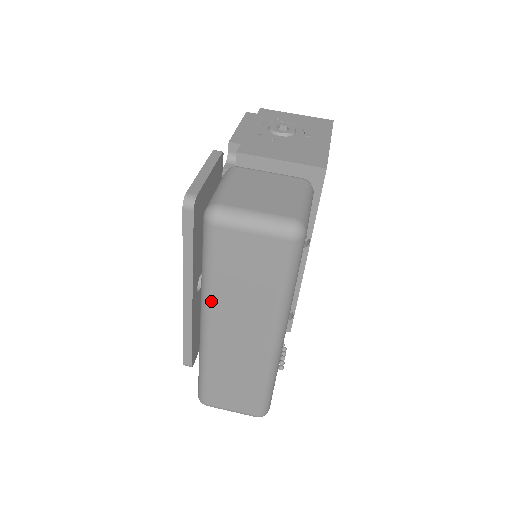
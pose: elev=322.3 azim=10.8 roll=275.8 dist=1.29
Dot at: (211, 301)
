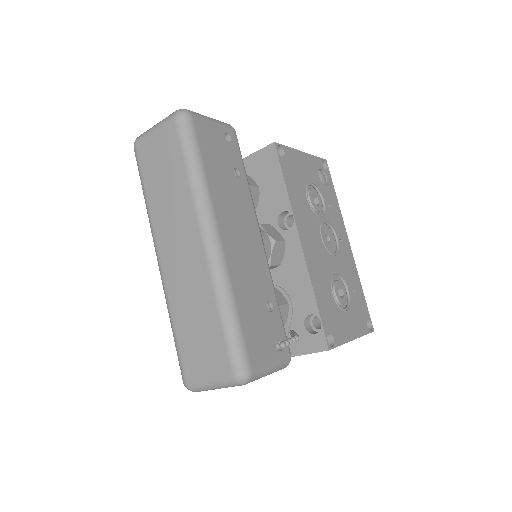
Dot at: (152, 220)
